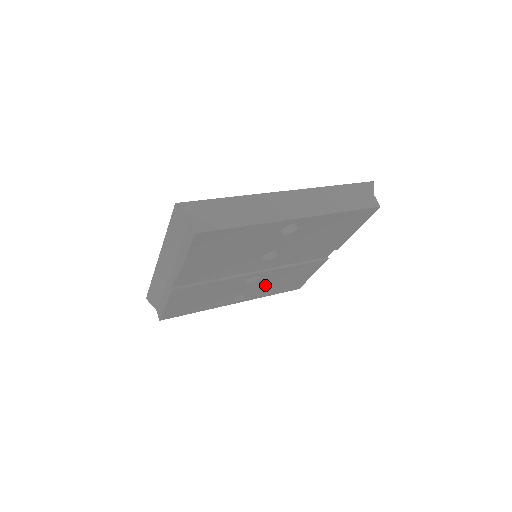
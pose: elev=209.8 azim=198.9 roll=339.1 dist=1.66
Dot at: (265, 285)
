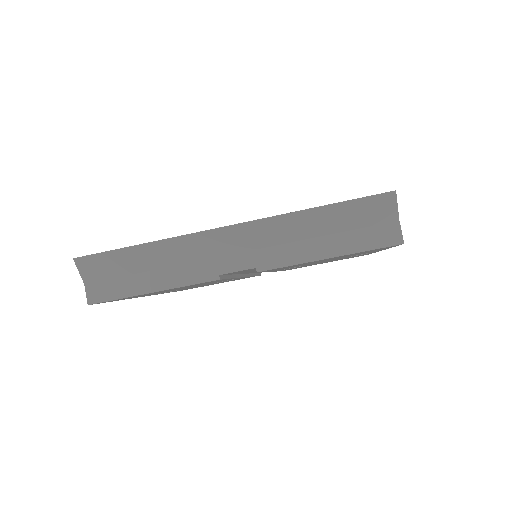
Dot at: occluded
